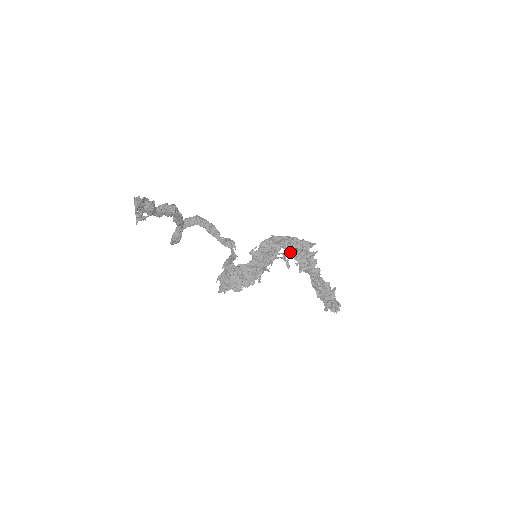
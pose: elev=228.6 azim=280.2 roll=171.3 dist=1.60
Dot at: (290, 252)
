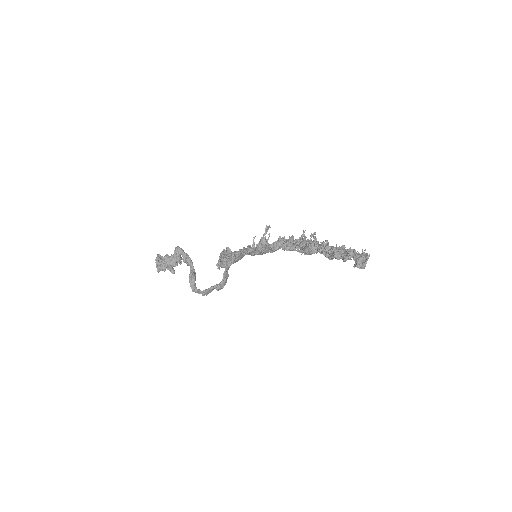
Dot at: (287, 244)
